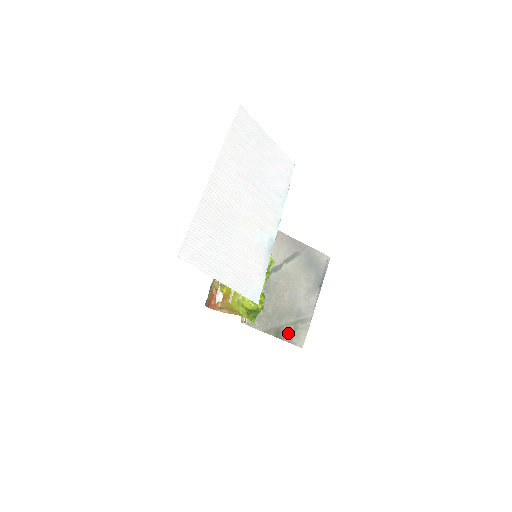
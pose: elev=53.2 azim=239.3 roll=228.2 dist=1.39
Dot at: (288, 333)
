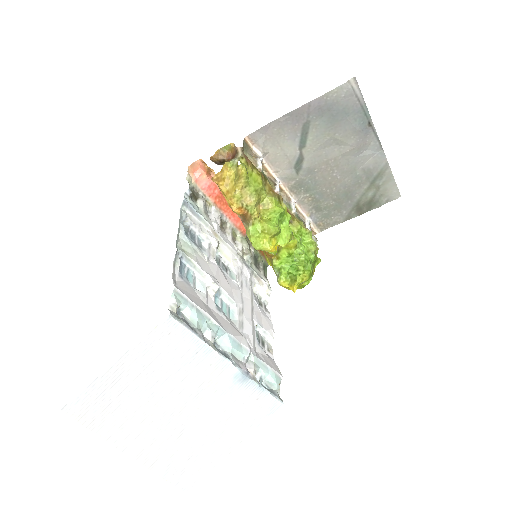
Dot at: (371, 201)
